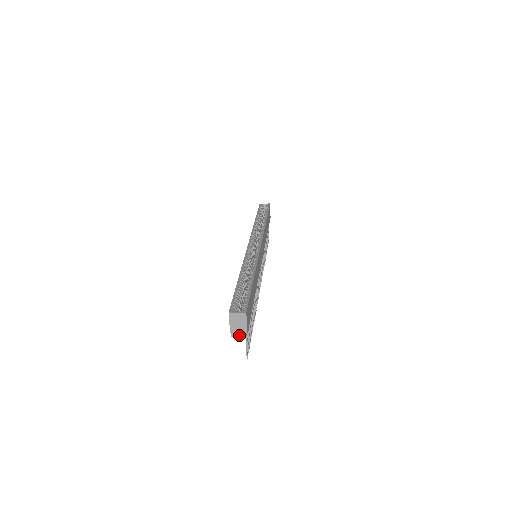
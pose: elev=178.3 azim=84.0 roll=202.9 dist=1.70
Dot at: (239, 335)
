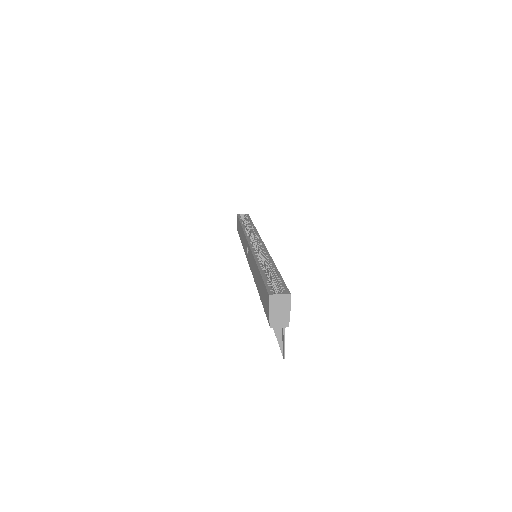
Dot at: (280, 325)
